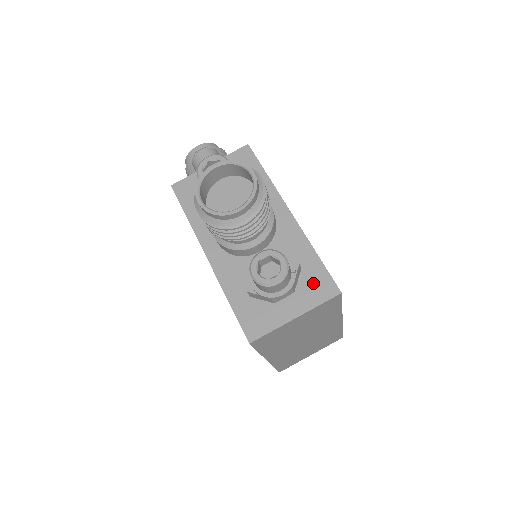
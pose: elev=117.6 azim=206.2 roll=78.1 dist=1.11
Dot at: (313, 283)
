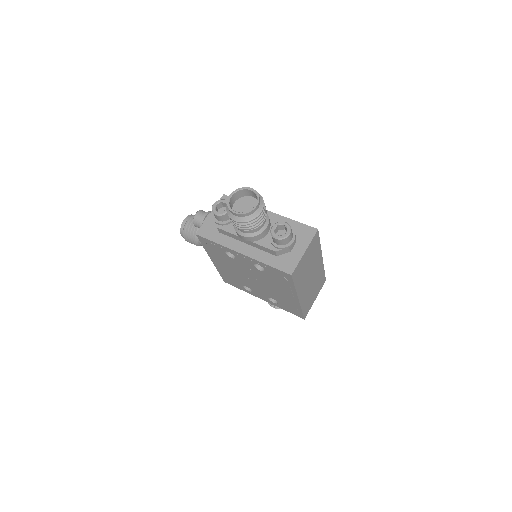
Dot at: (302, 233)
